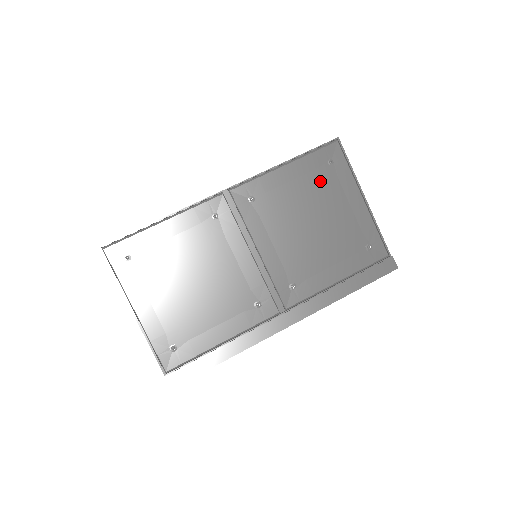
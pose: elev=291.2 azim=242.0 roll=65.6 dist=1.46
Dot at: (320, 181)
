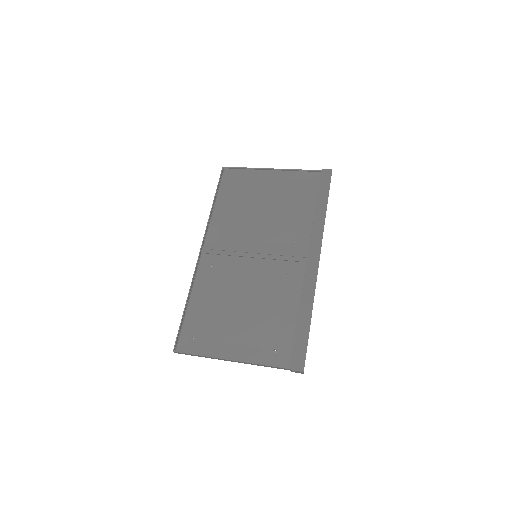
Dot at: (240, 191)
